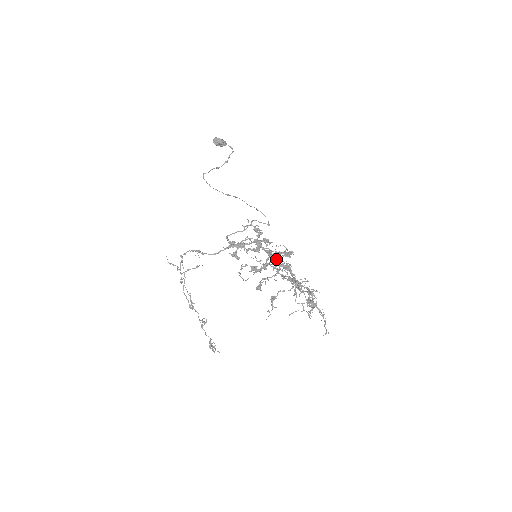
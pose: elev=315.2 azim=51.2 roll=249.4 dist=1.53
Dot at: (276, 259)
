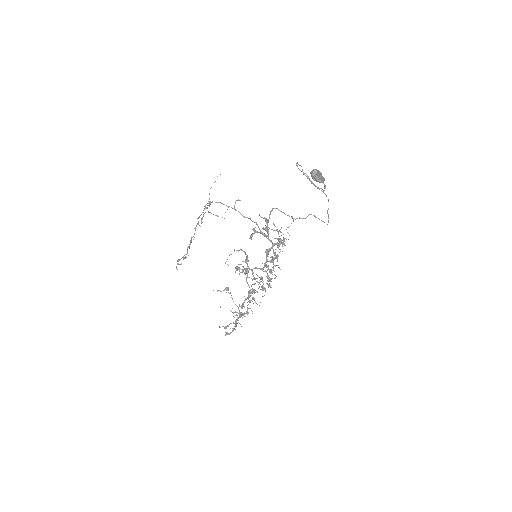
Dot at: (269, 269)
